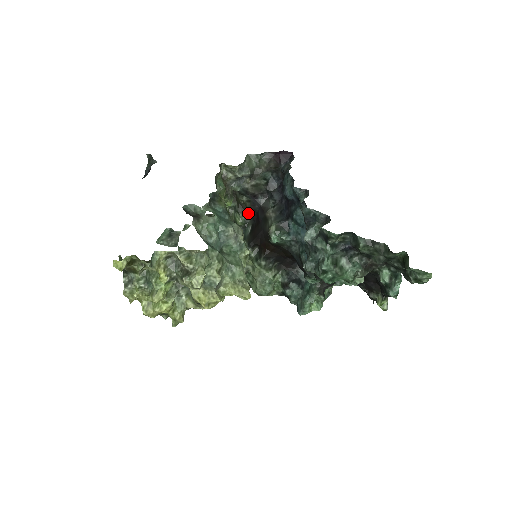
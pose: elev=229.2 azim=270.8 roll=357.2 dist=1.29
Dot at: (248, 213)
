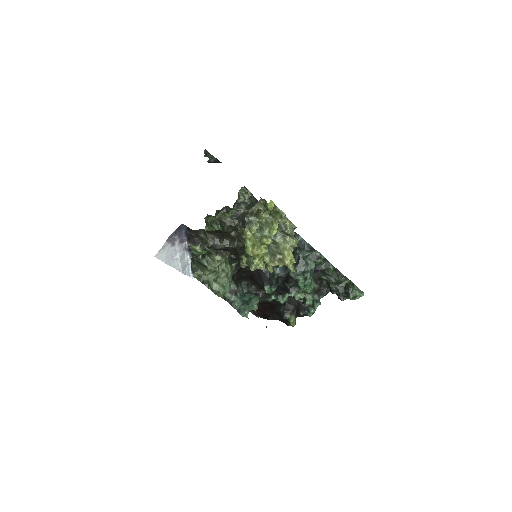
Dot at: occluded
